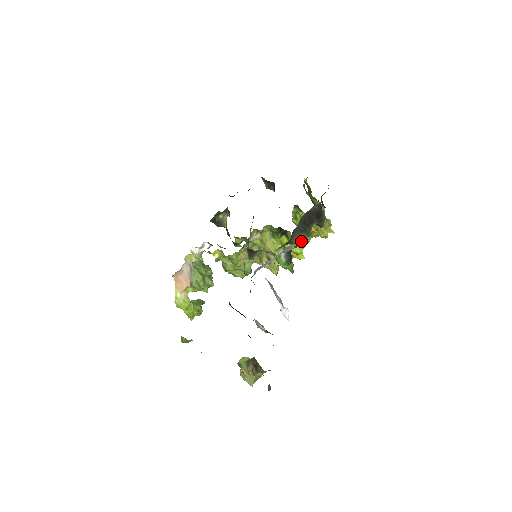
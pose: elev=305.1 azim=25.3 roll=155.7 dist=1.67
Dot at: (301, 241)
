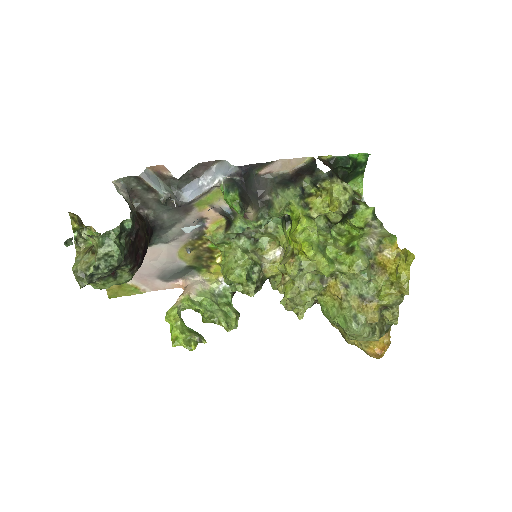
Dot at: (299, 217)
